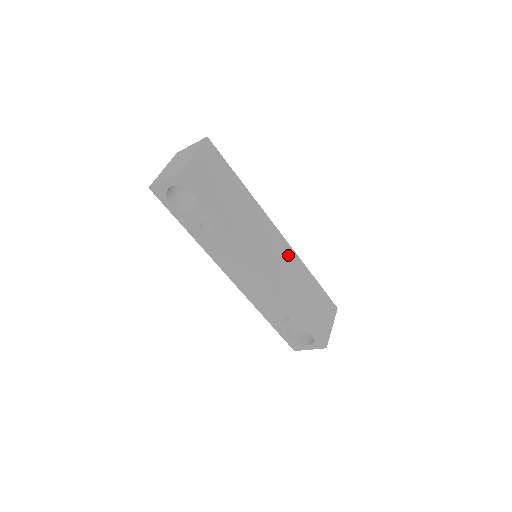
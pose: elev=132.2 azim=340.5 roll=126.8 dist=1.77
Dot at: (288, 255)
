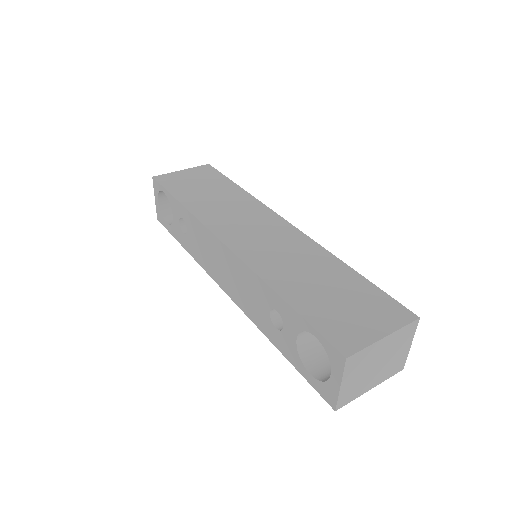
Dot at: (293, 239)
